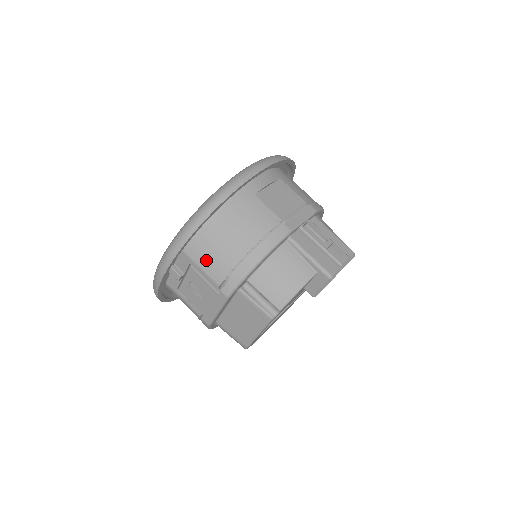
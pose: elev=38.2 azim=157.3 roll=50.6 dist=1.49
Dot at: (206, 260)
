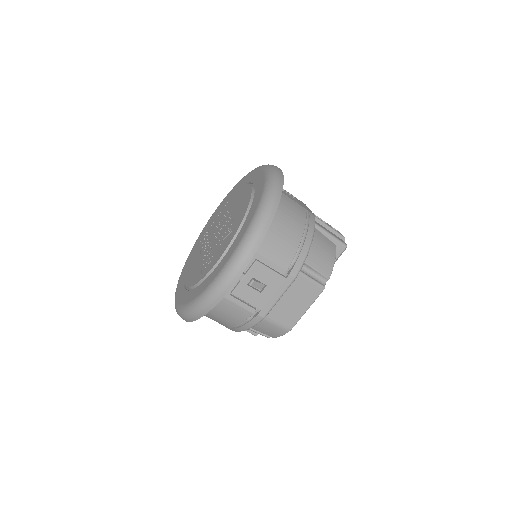
Dot at: (273, 250)
